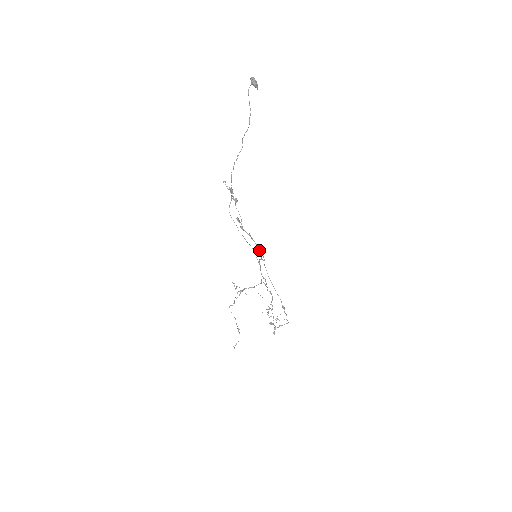
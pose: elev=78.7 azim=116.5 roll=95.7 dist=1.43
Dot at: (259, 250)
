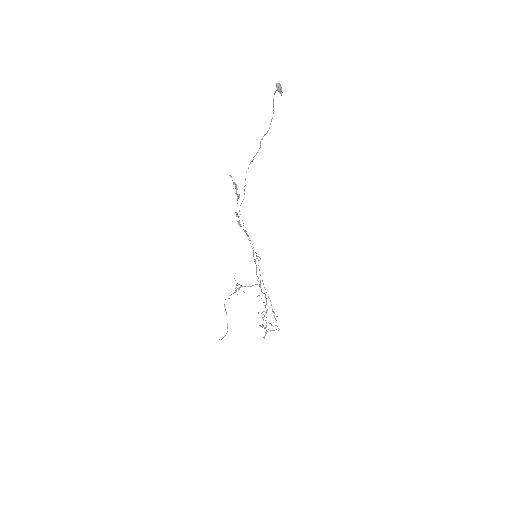
Dot at: occluded
